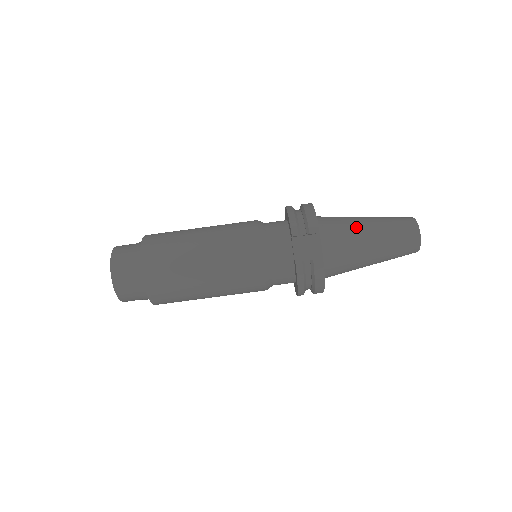
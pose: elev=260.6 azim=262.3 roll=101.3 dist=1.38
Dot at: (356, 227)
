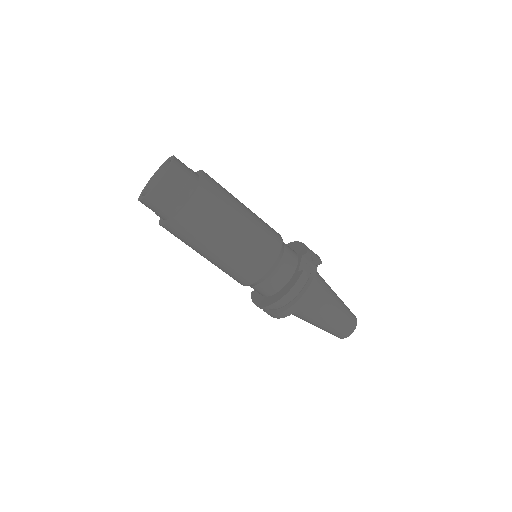
Dot at: (330, 287)
